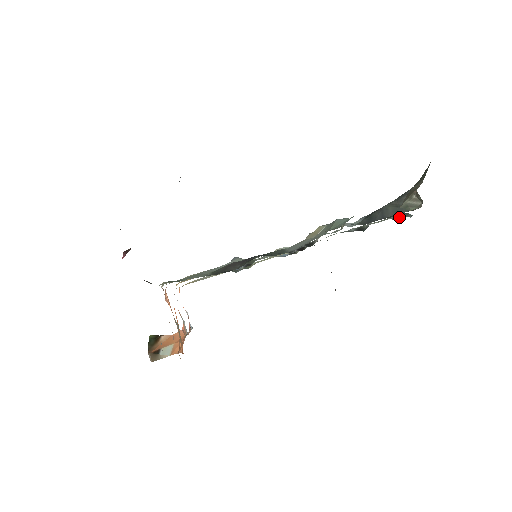
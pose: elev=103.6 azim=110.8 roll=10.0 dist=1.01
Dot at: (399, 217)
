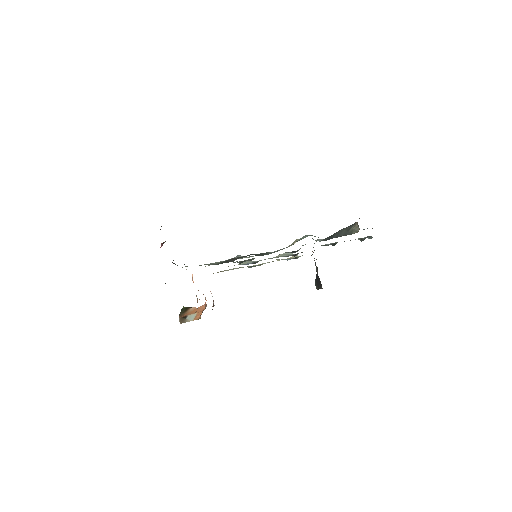
Dot at: (364, 238)
